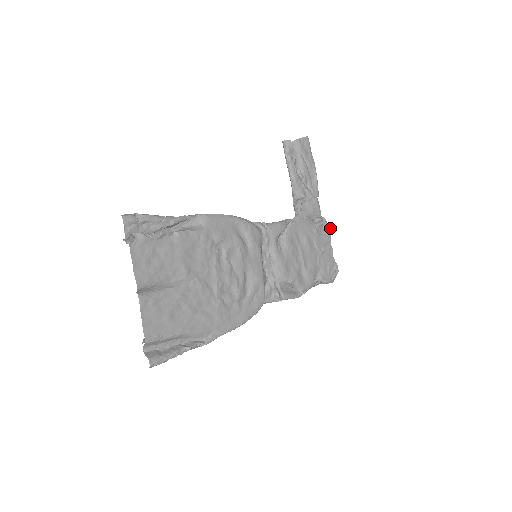
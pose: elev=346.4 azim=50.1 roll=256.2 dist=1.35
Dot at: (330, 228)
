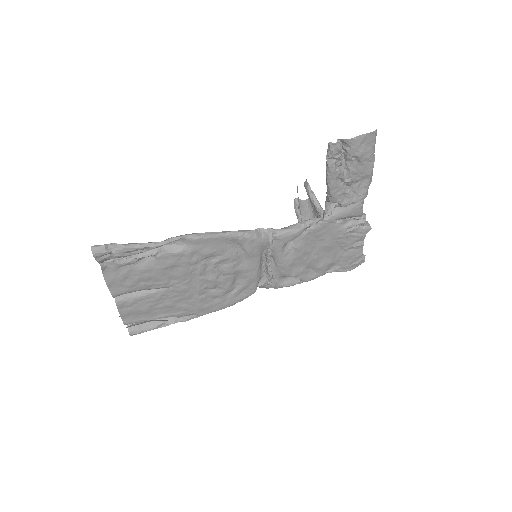
Dot at: (370, 226)
